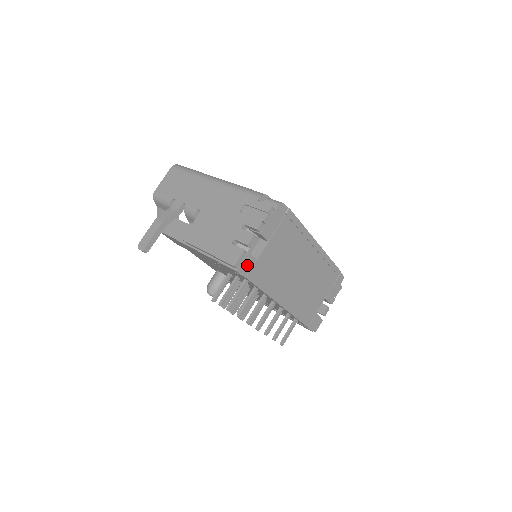
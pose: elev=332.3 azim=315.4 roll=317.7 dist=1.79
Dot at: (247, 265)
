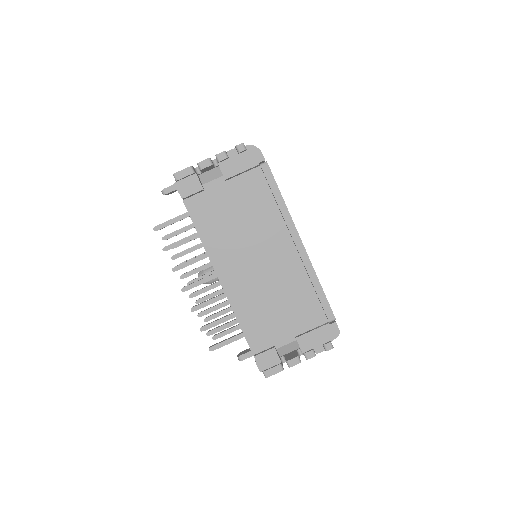
Dot at: (189, 186)
